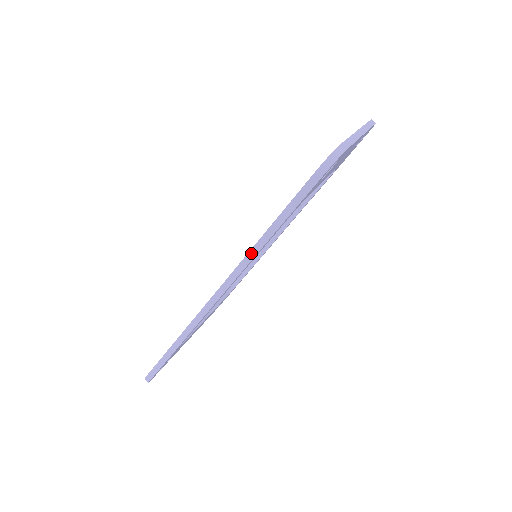
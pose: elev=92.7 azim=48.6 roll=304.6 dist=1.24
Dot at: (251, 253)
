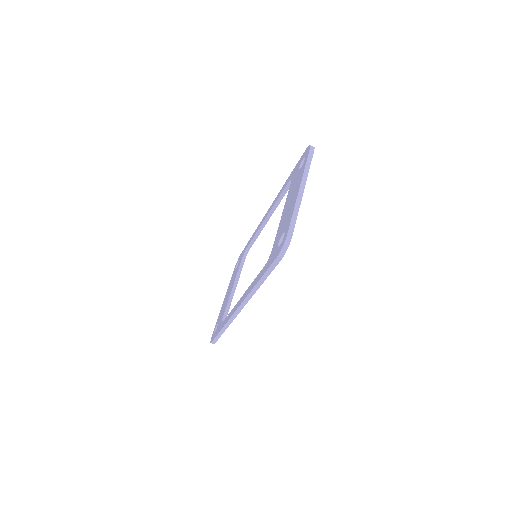
Dot at: (253, 291)
